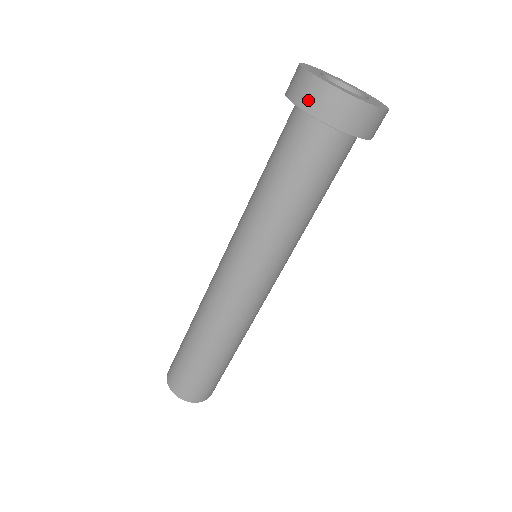
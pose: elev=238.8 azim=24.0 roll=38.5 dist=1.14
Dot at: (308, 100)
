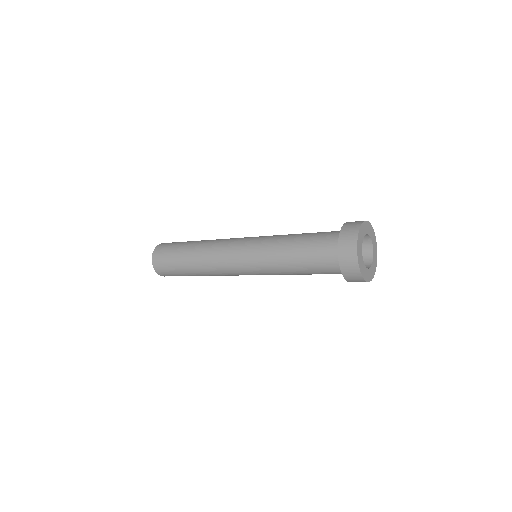
Dot at: (352, 281)
